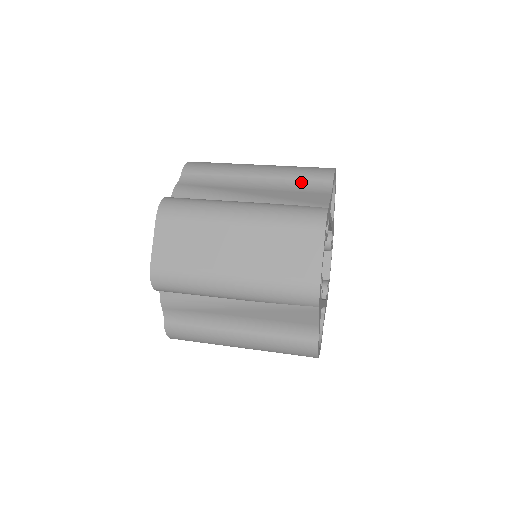
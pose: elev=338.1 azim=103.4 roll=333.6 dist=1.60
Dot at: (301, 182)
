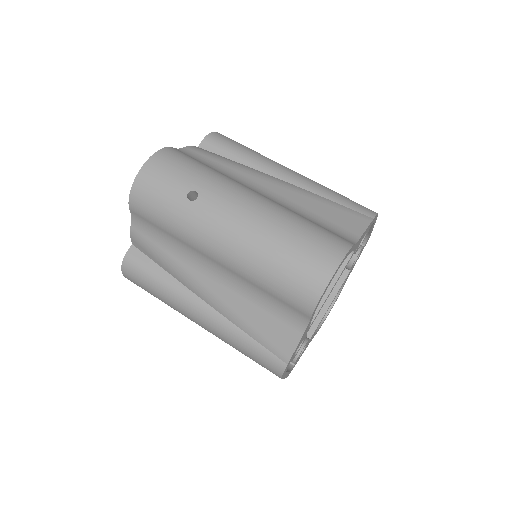
Dot at: (271, 298)
